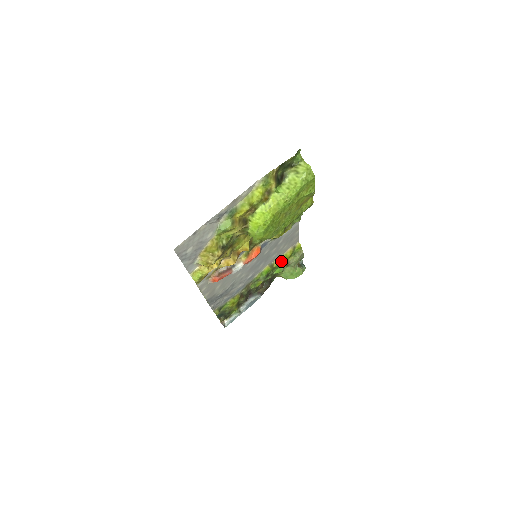
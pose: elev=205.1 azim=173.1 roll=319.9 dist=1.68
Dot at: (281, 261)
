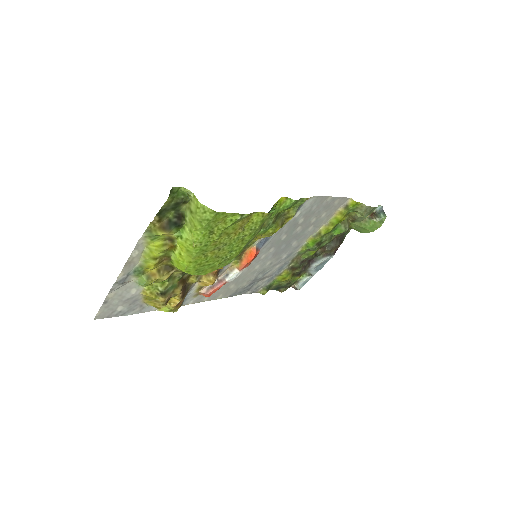
Dot at: (331, 226)
